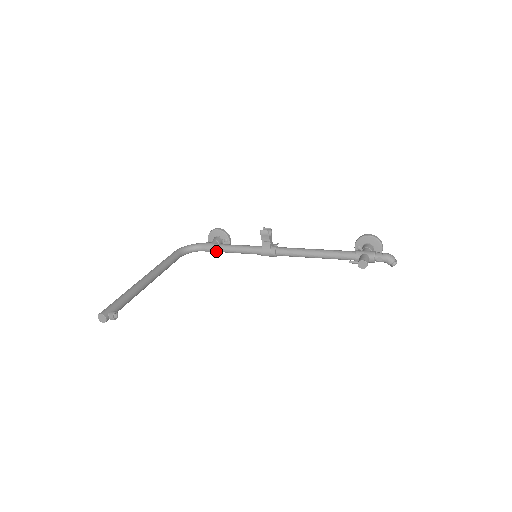
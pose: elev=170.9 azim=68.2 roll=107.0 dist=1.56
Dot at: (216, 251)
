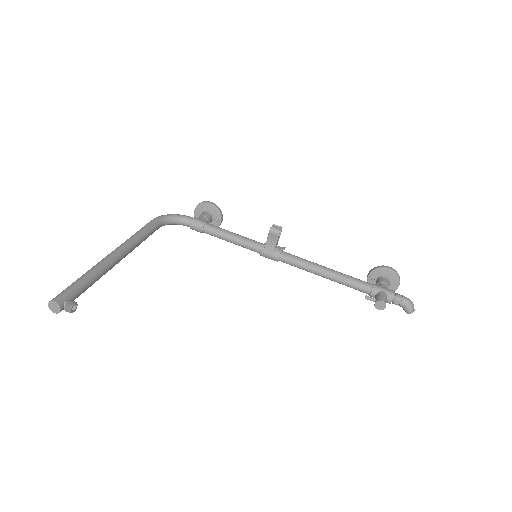
Dot at: (204, 232)
